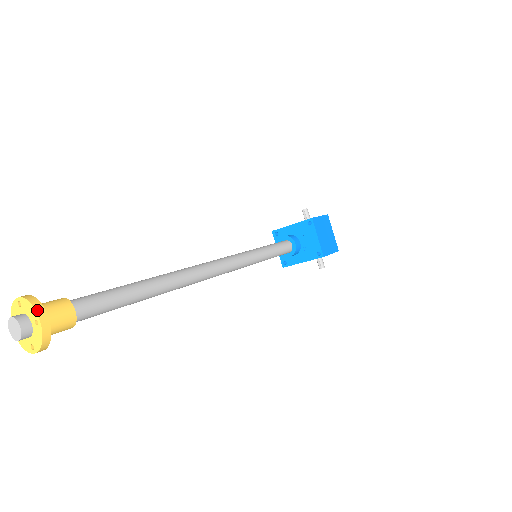
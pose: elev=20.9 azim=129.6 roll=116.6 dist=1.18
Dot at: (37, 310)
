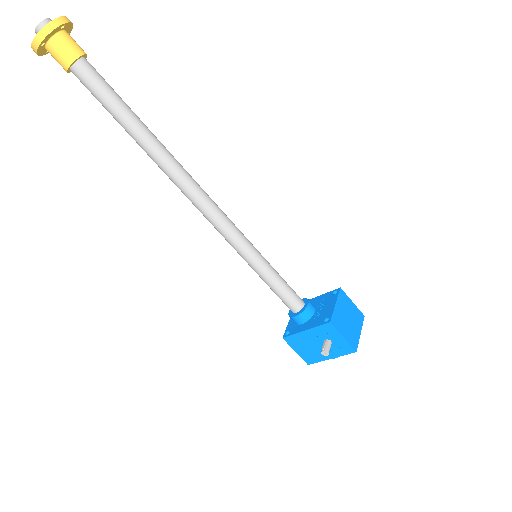
Dot at: (66, 17)
